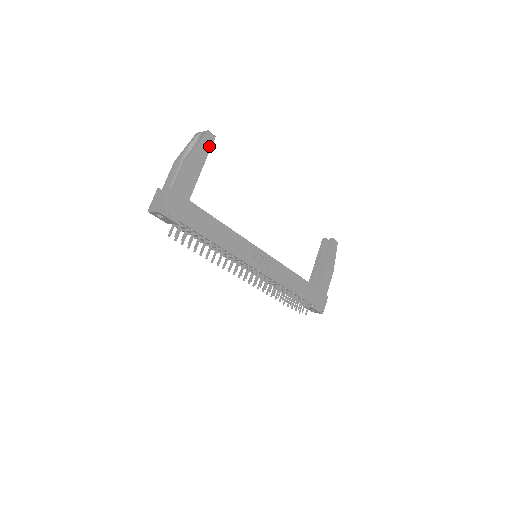
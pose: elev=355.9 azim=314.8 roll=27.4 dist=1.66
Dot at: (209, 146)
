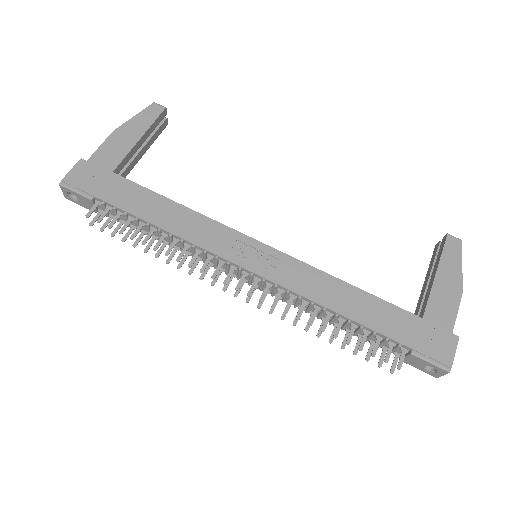
Dot at: (154, 117)
